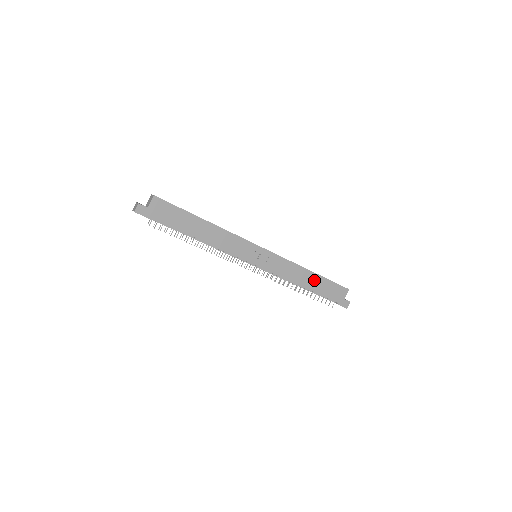
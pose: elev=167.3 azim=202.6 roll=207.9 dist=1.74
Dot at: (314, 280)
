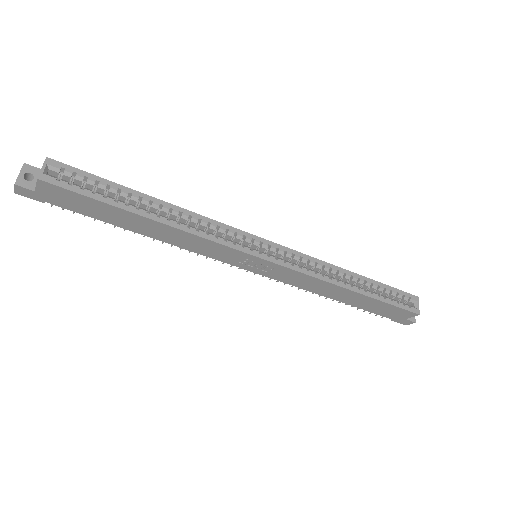
Dot at: (356, 298)
